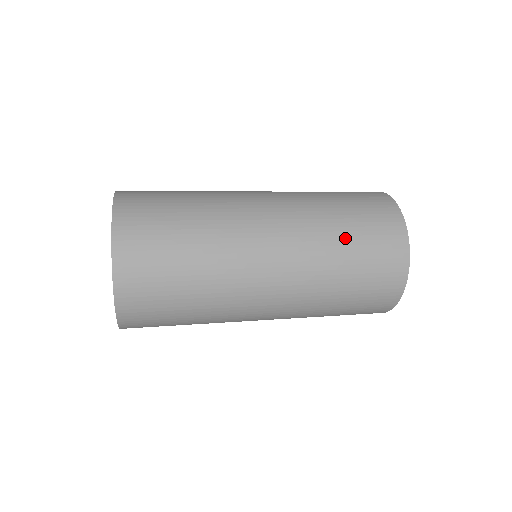
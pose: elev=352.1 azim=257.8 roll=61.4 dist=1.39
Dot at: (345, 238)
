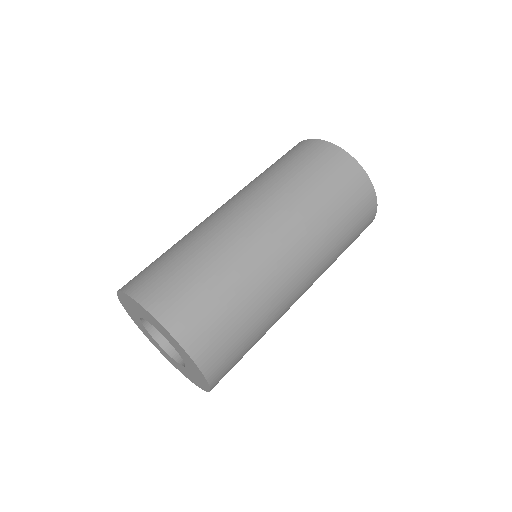
Dot at: (342, 232)
